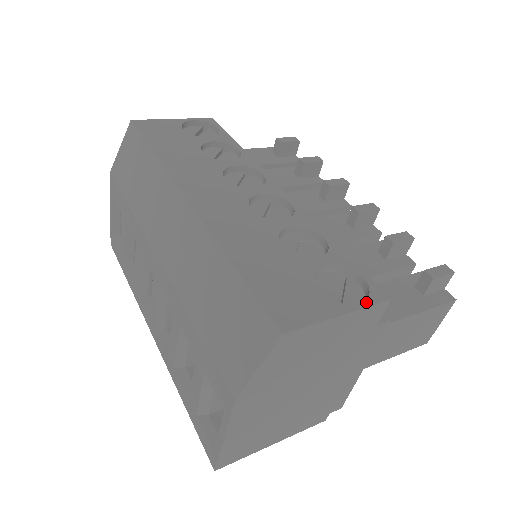
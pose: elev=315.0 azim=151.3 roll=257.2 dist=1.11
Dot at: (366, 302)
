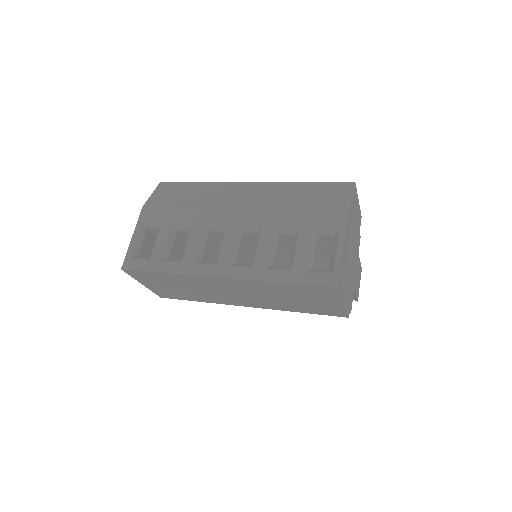
Dot at: occluded
